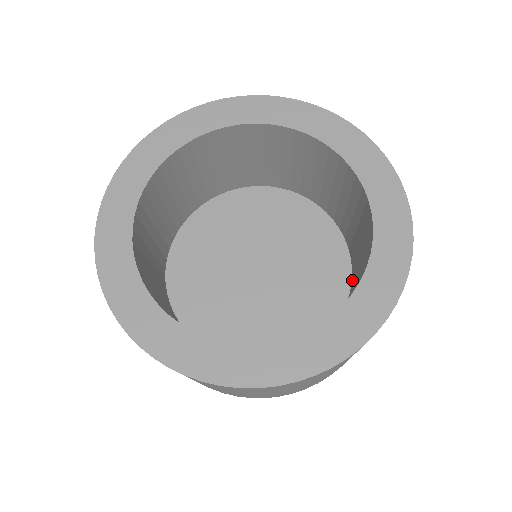
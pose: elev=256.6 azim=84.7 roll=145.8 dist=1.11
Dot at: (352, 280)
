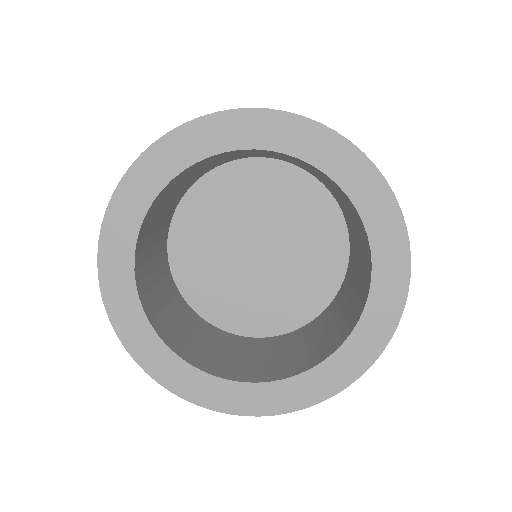
Dot at: (350, 258)
